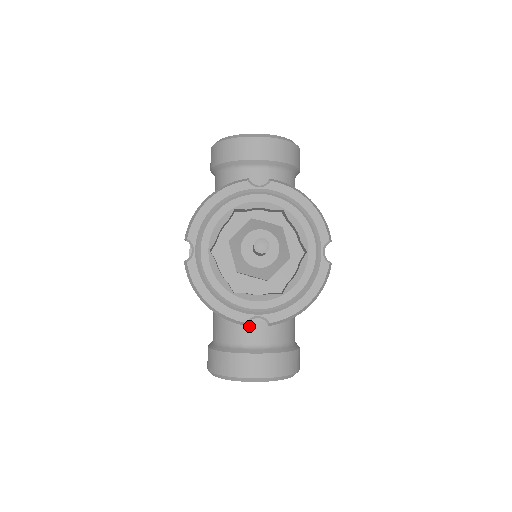
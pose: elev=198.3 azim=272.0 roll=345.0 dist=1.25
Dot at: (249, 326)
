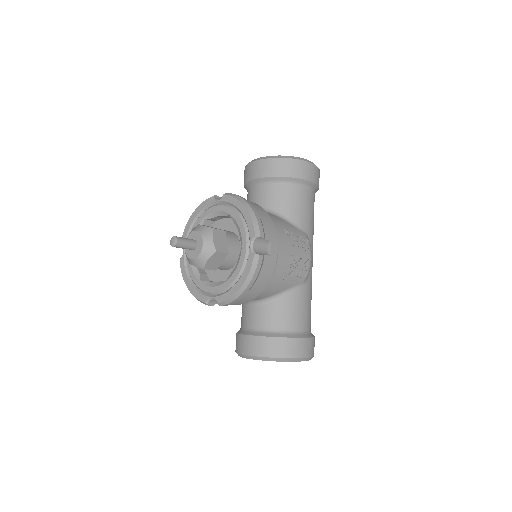
Dot at: (249, 313)
